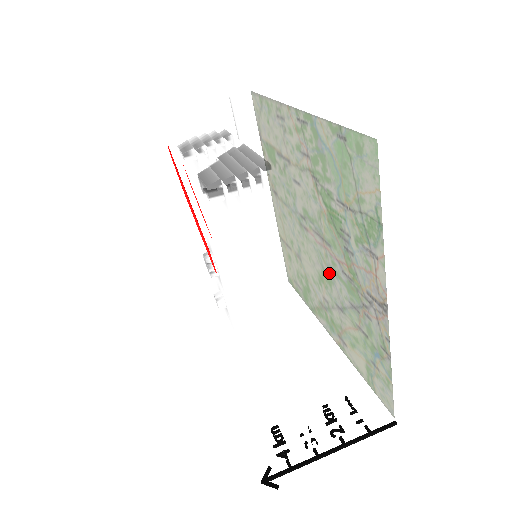
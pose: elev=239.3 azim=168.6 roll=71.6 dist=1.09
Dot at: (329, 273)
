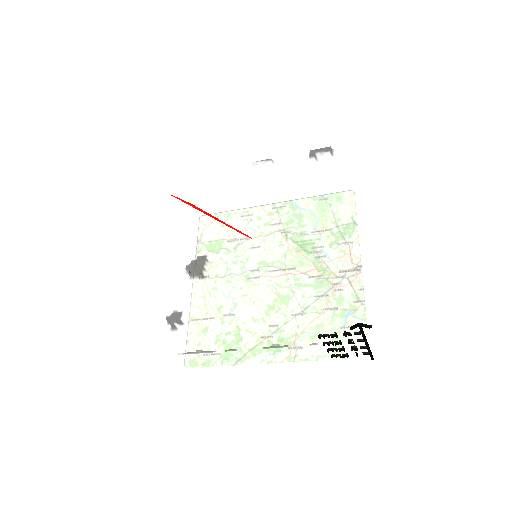
Dot at: occluded
